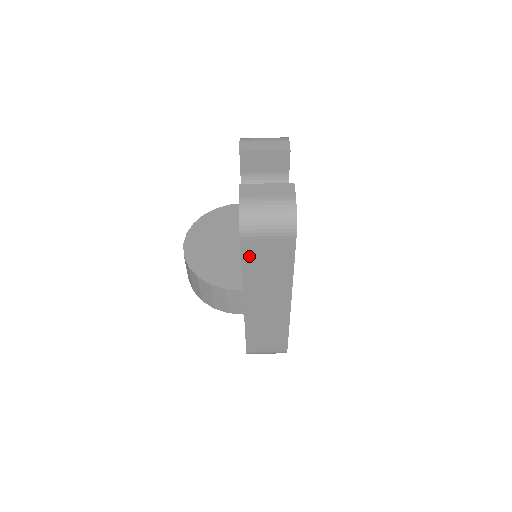
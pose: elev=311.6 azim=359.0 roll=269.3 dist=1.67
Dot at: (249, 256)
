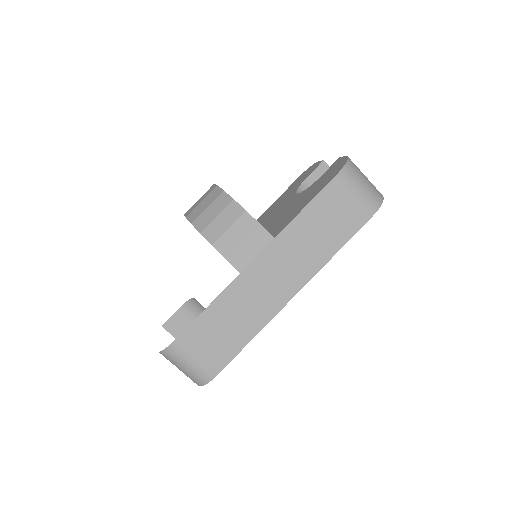
Dot at: (323, 201)
